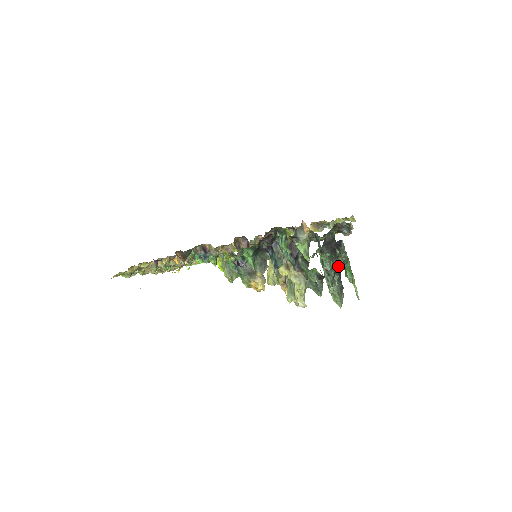
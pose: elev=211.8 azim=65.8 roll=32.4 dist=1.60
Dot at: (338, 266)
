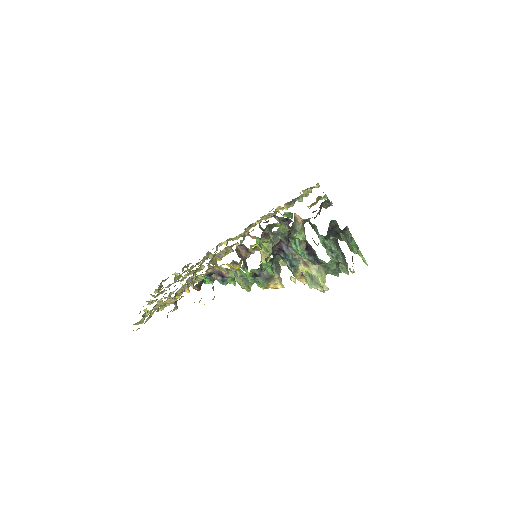
Dot at: (337, 242)
